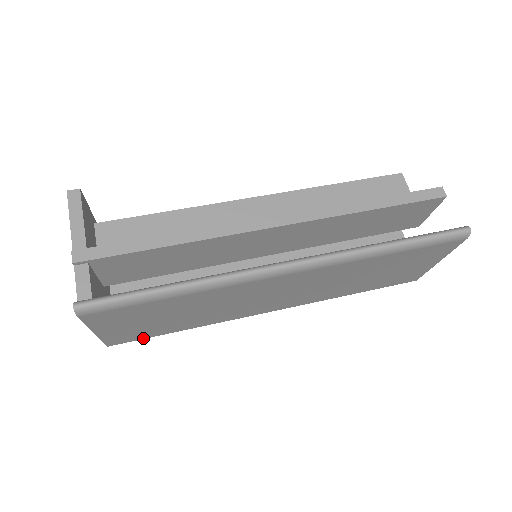
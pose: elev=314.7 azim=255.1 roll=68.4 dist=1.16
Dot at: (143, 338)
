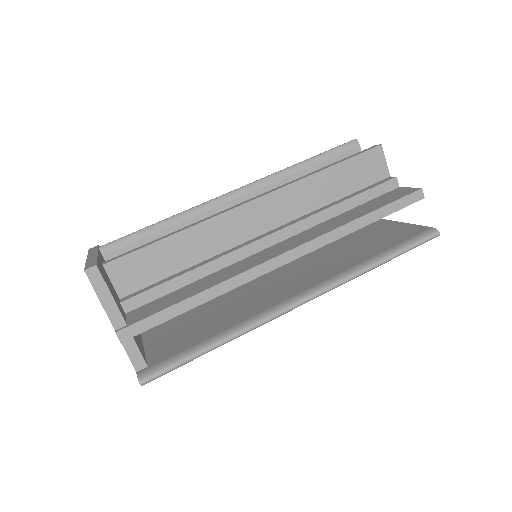
Dot at: occluded
